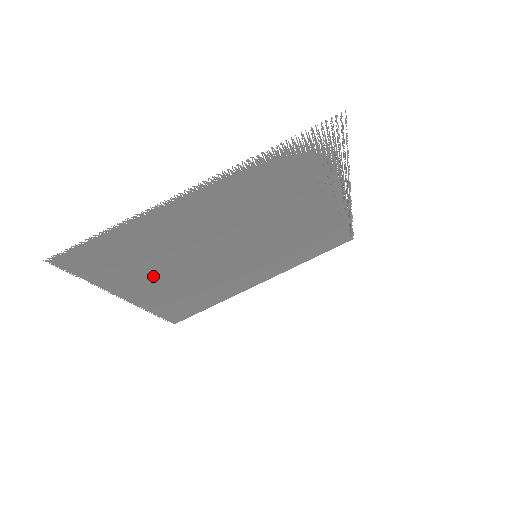
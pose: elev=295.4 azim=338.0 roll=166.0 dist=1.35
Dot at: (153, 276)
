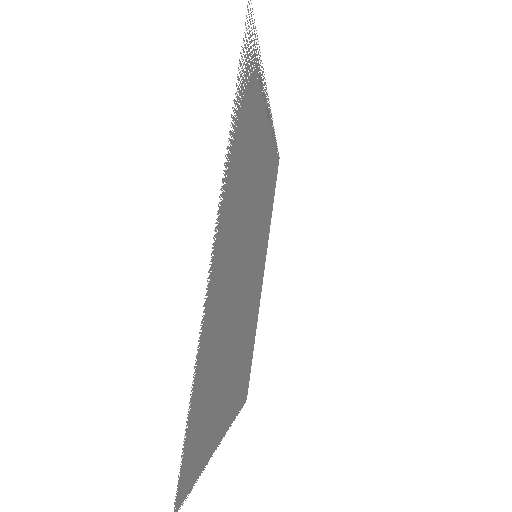
Dot at: (226, 383)
